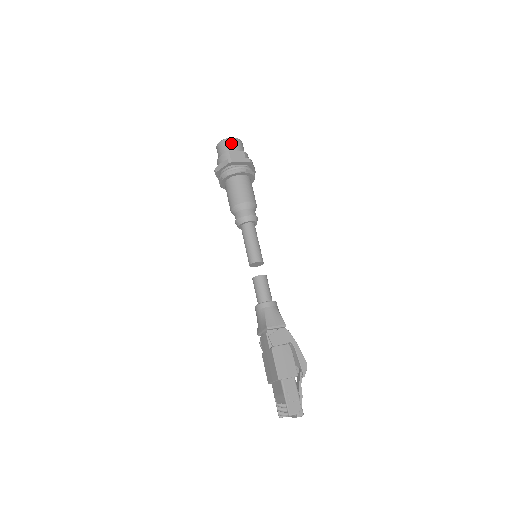
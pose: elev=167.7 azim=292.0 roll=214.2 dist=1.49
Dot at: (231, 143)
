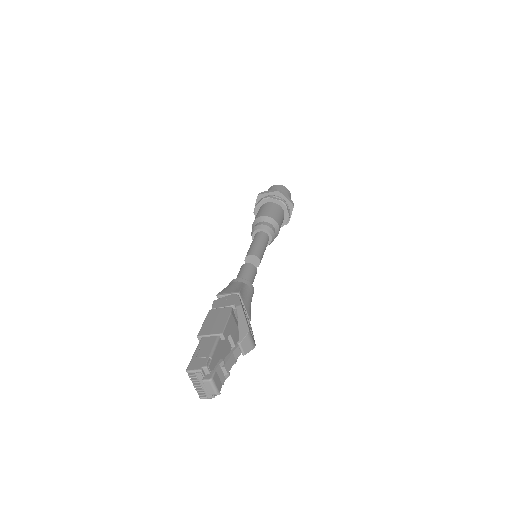
Dot at: (271, 188)
